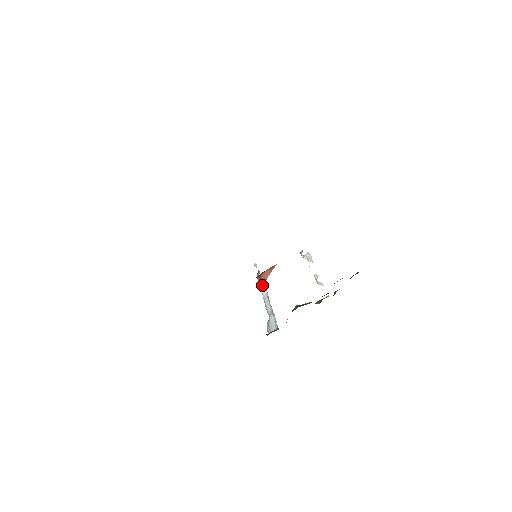
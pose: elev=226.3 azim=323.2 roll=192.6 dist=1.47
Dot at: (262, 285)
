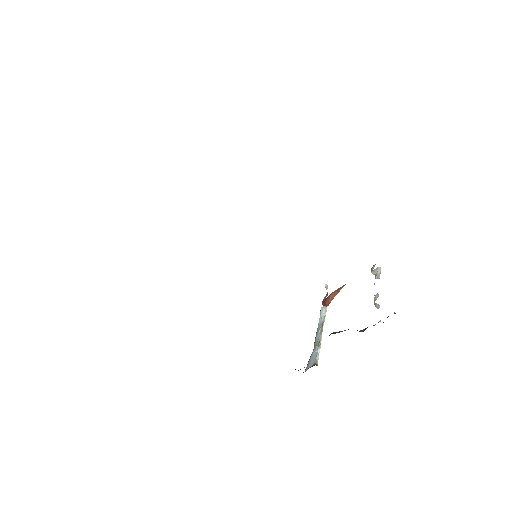
Dot at: (321, 310)
